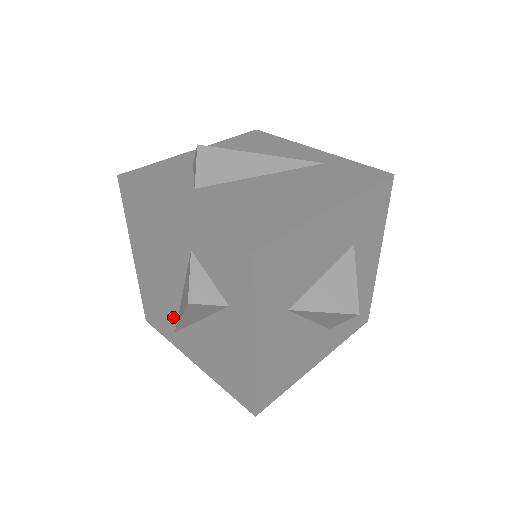
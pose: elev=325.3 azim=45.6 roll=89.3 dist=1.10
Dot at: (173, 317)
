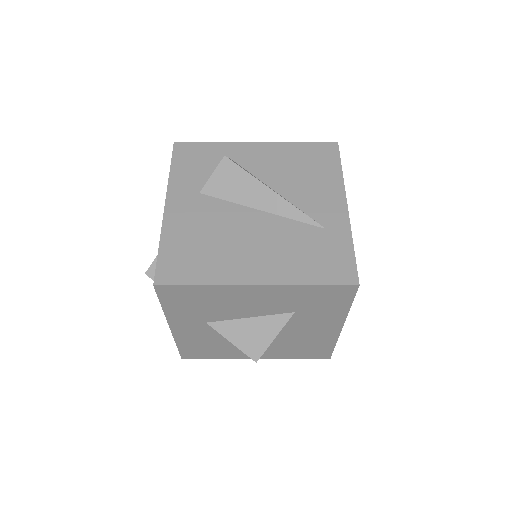
Dot at: occluded
